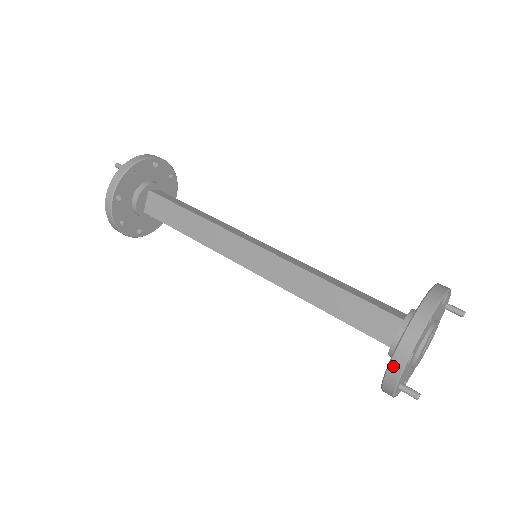
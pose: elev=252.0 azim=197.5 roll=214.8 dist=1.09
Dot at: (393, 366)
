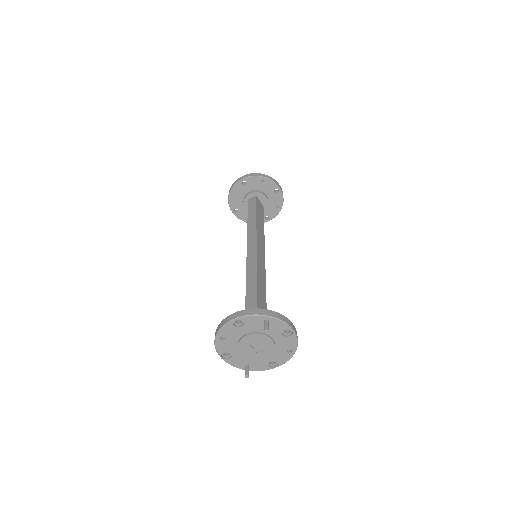
Dot at: (225, 357)
